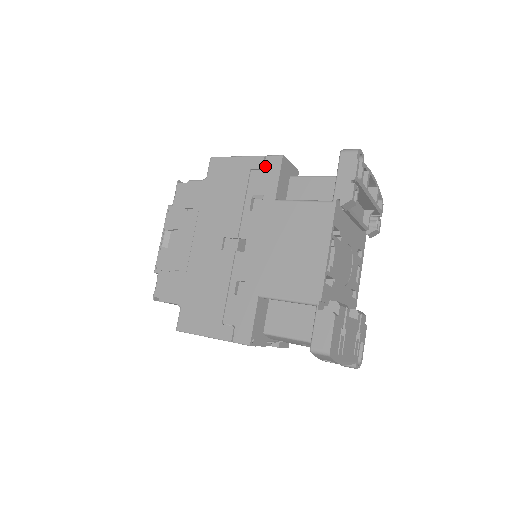
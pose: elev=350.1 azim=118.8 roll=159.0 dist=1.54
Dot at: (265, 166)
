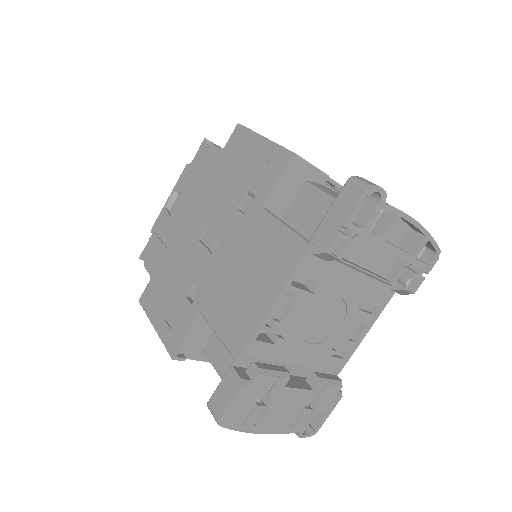
Dot at: (273, 159)
